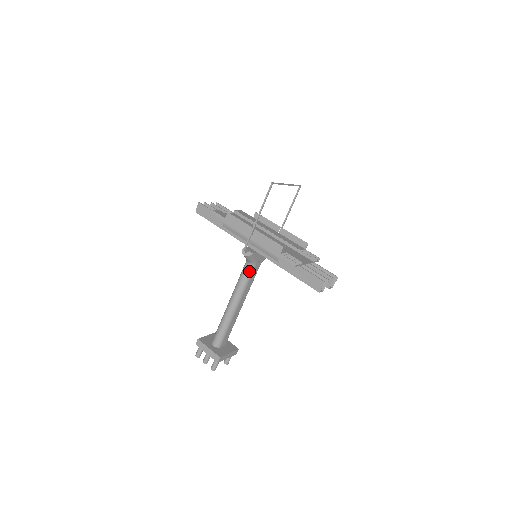
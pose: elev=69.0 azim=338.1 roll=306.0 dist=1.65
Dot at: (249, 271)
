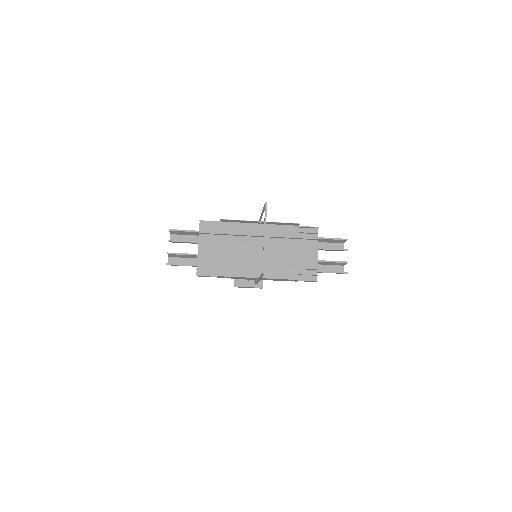
Dot at: occluded
